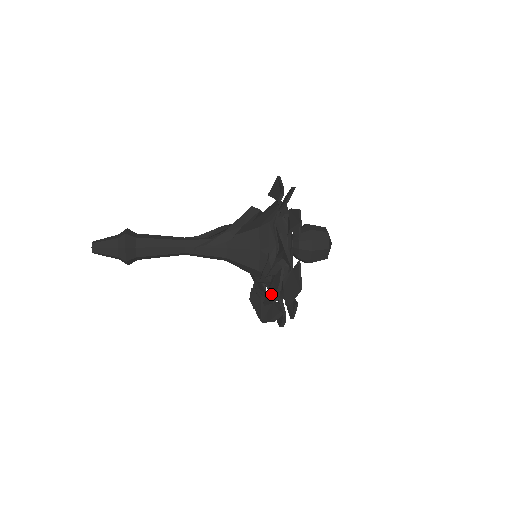
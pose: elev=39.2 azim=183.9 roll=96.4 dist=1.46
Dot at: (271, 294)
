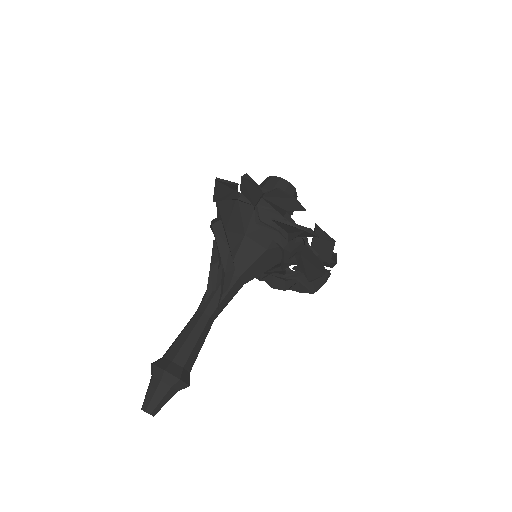
Dot at: (313, 270)
